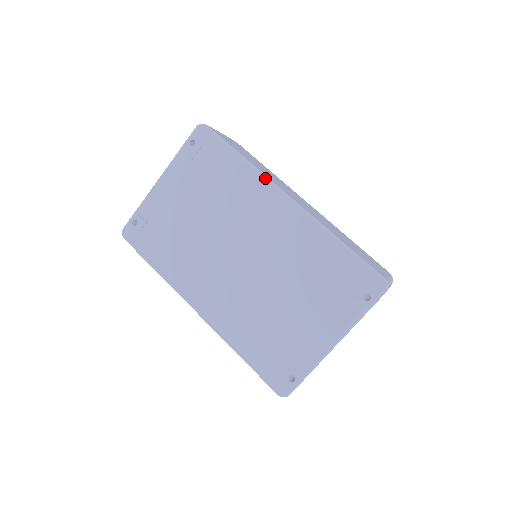
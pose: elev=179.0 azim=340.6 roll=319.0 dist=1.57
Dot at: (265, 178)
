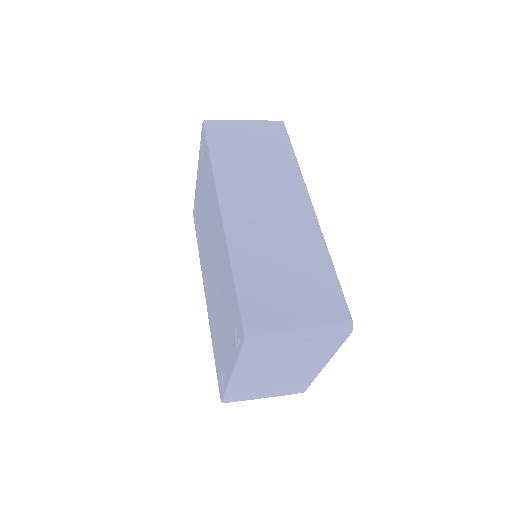
Dot at: (215, 184)
